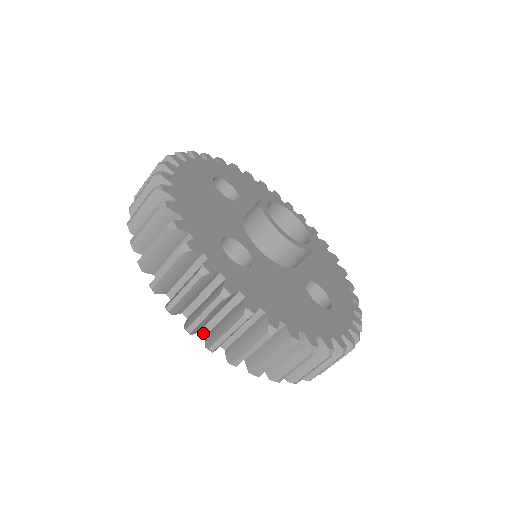
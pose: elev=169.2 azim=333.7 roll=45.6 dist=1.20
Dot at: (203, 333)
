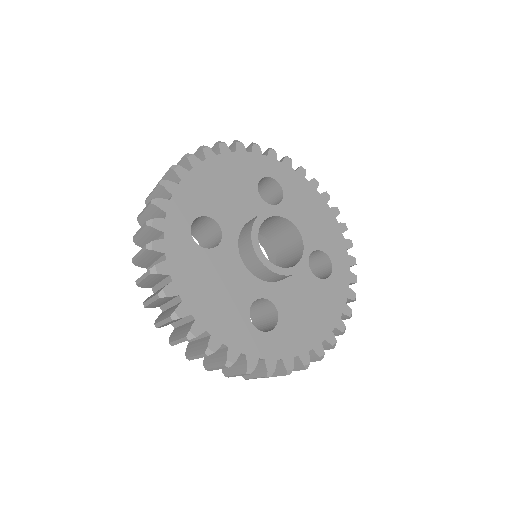
Dot at: occluded
